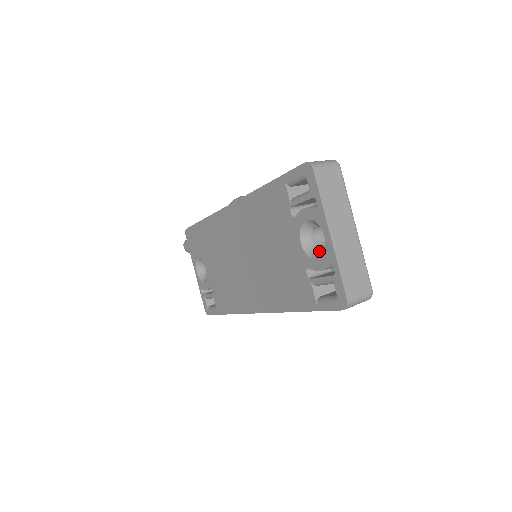
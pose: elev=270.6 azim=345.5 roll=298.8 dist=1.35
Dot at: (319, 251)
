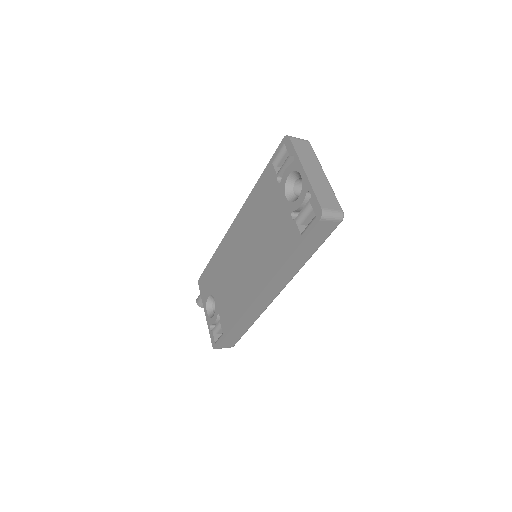
Dot at: occluded
